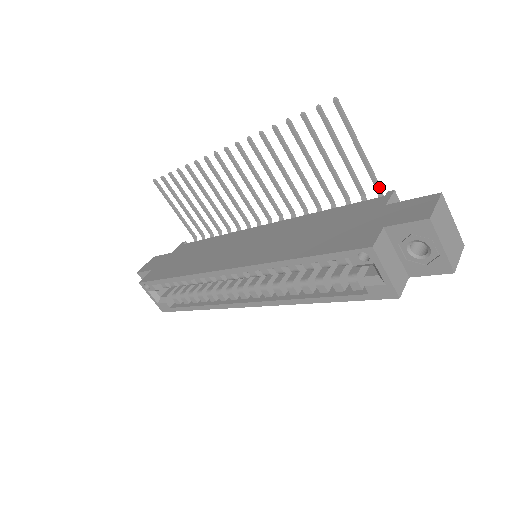
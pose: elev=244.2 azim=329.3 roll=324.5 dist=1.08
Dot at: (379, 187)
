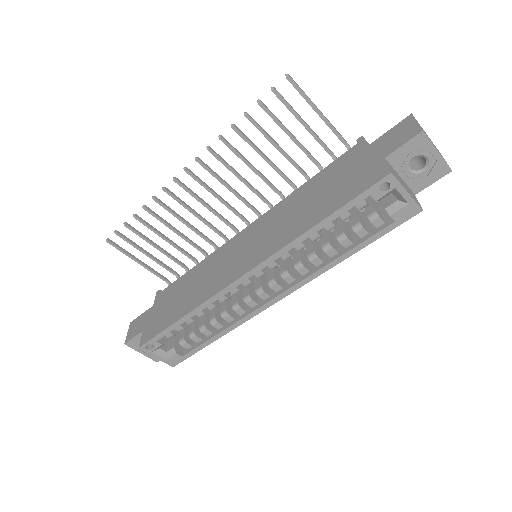
Dot at: (345, 141)
